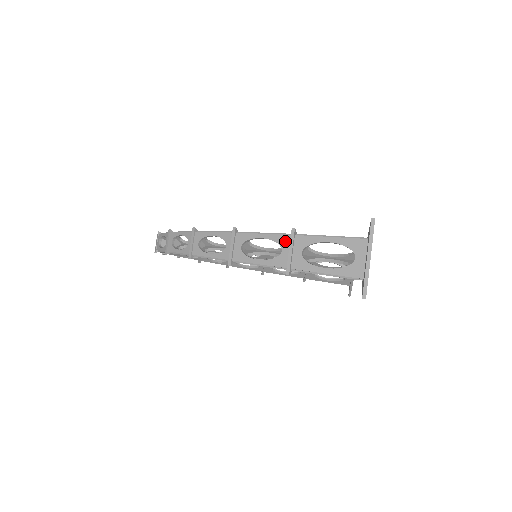
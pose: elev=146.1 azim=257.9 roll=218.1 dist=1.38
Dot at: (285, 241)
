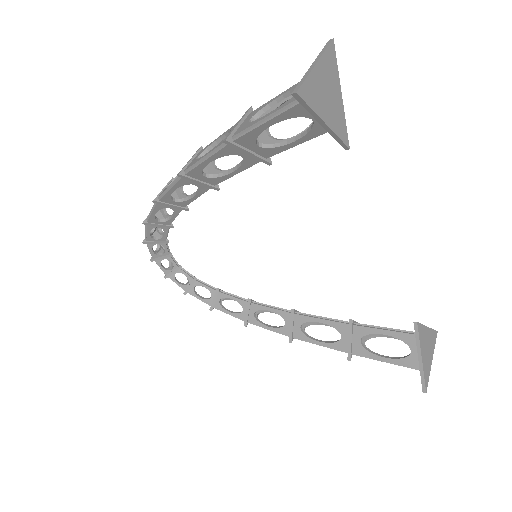
Dot at: occluded
